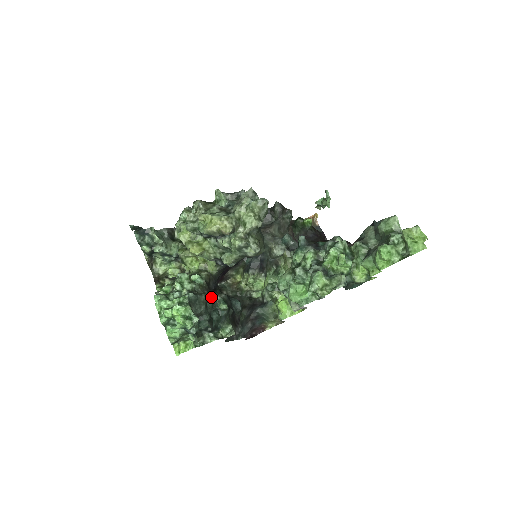
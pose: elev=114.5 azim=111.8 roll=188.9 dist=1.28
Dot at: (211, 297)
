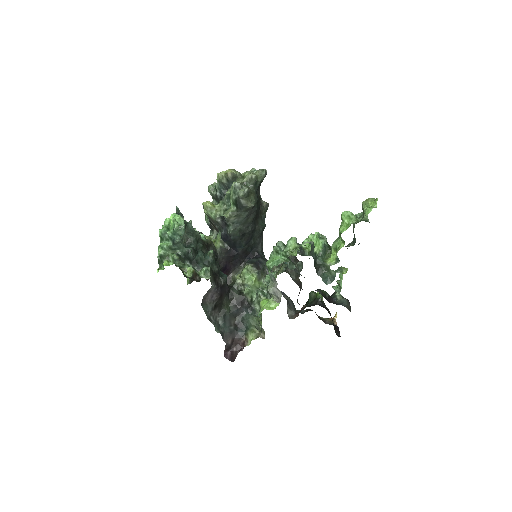
Dot at: (205, 246)
